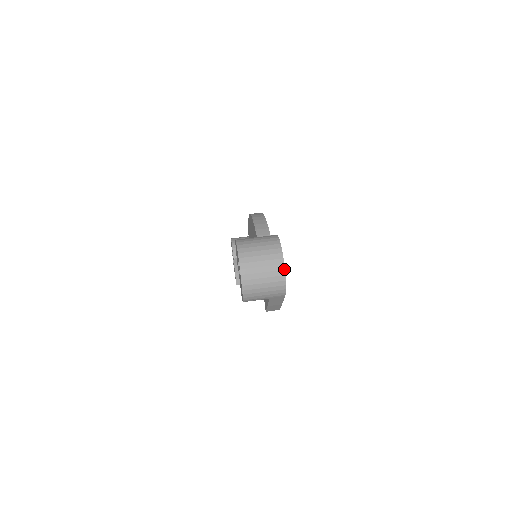
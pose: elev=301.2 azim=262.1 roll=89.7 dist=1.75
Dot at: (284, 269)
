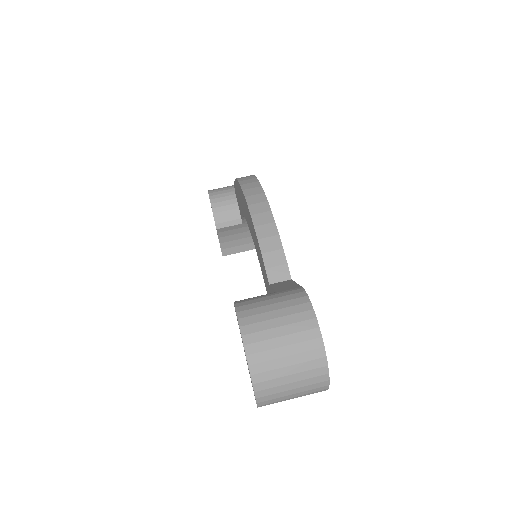
Dot at: (328, 373)
